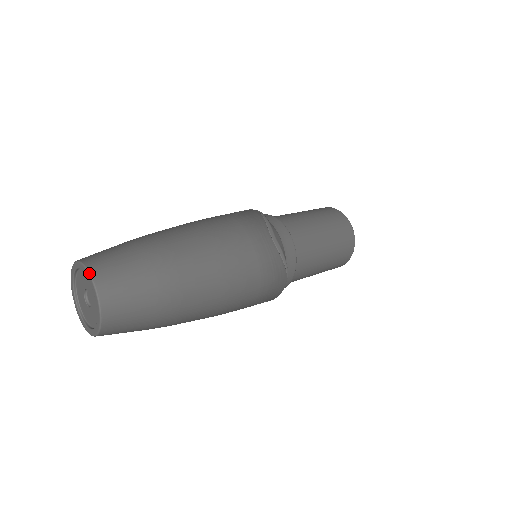
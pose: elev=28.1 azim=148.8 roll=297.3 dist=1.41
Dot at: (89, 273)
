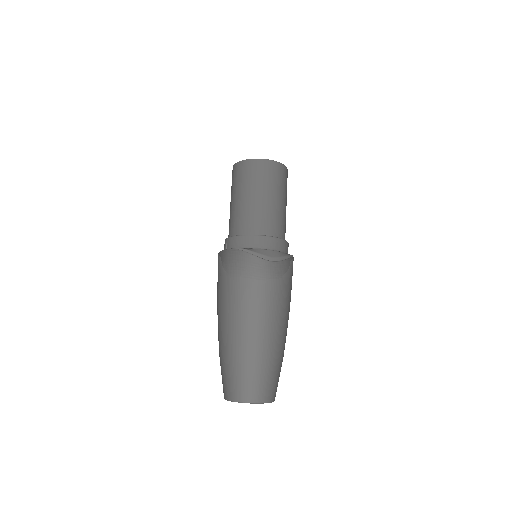
Dot at: (251, 403)
